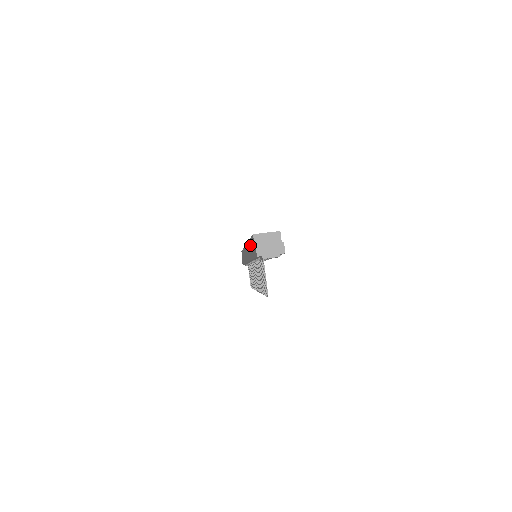
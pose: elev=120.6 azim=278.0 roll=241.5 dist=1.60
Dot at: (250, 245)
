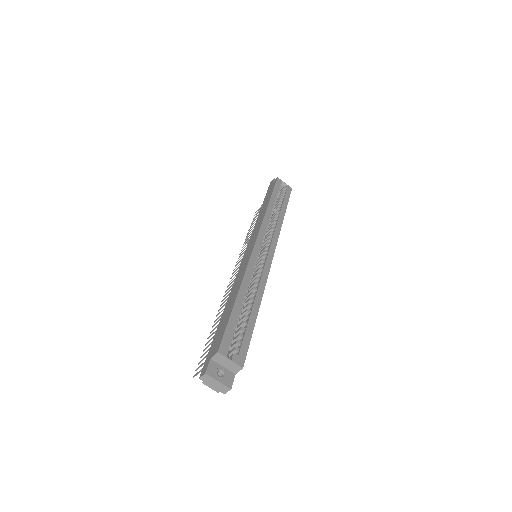
Dot at: (230, 307)
